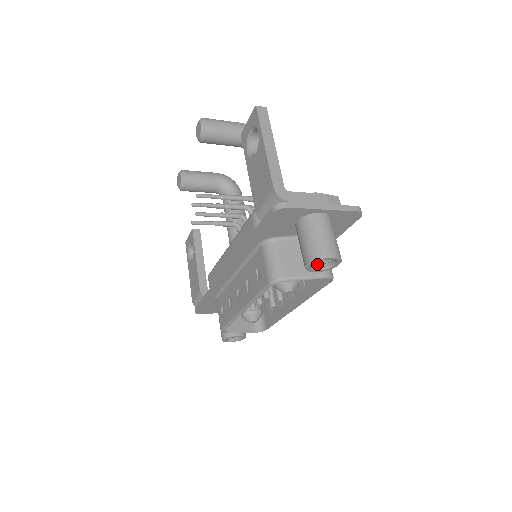
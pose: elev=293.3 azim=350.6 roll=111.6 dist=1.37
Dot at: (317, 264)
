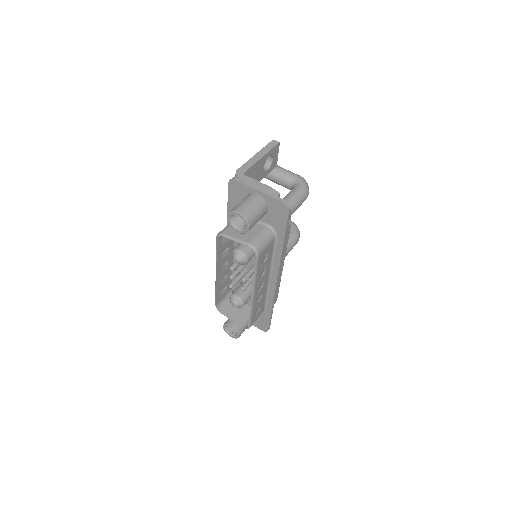
Dot at: (240, 226)
